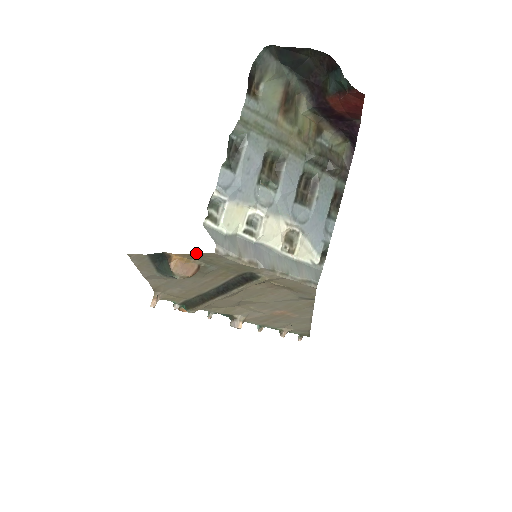
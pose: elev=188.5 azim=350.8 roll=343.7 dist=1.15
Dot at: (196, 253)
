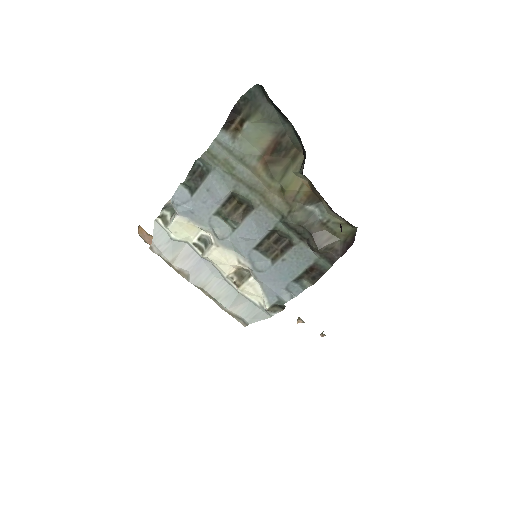
Dot at: occluded
